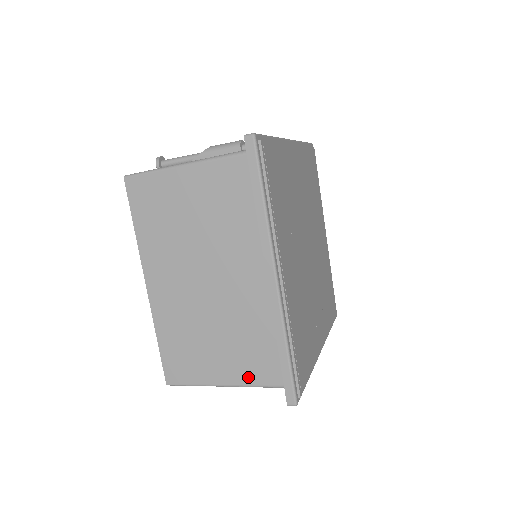
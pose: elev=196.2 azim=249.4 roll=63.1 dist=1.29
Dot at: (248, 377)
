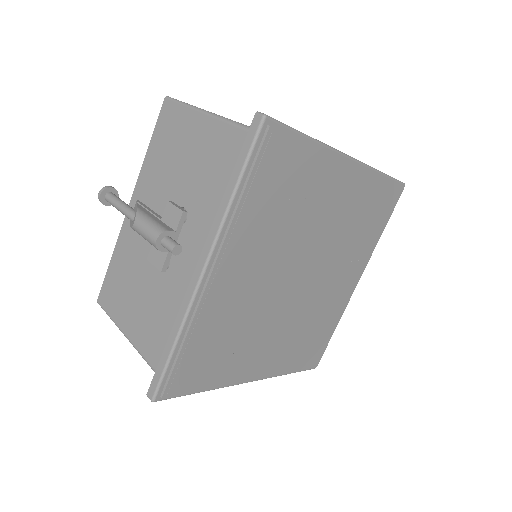
Dot at: occluded
